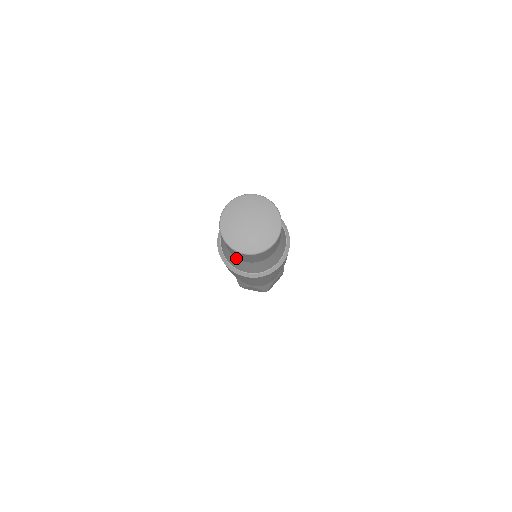
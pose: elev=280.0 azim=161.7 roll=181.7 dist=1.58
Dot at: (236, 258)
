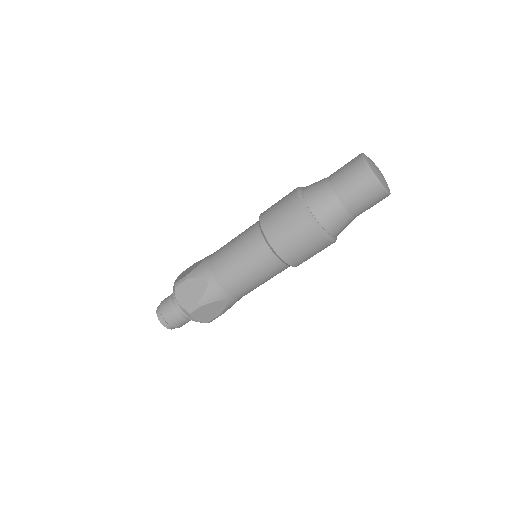
Dot at: (329, 187)
